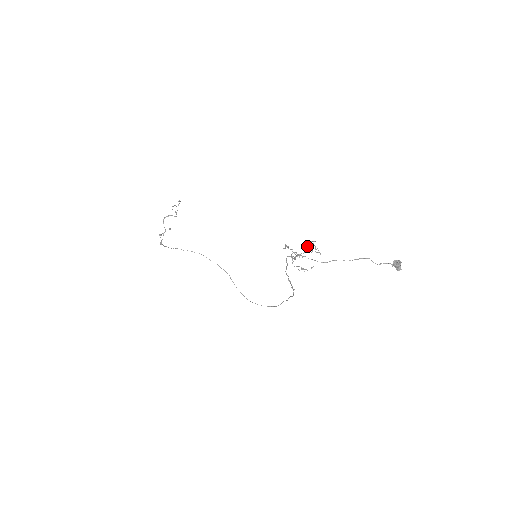
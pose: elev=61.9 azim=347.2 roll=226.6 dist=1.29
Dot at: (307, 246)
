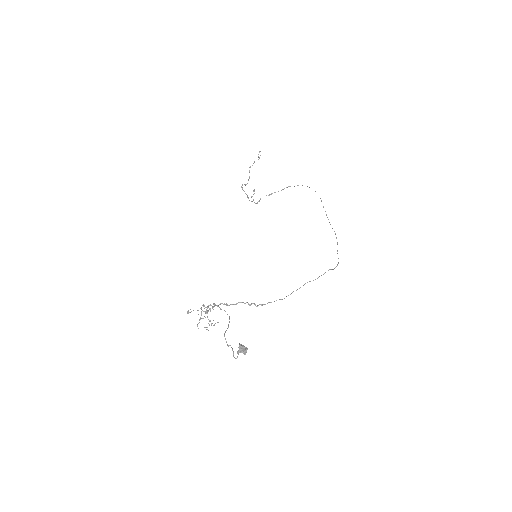
Dot at: occluded
